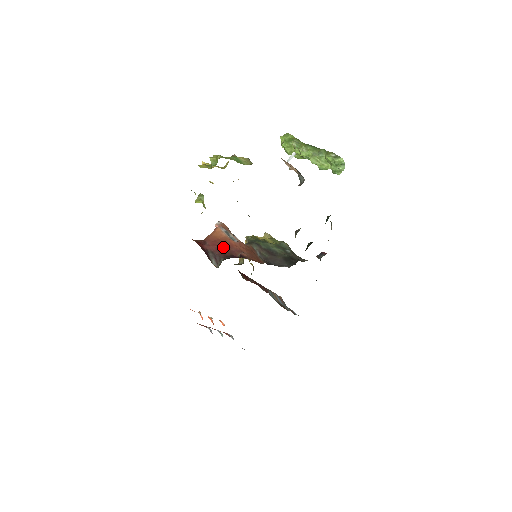
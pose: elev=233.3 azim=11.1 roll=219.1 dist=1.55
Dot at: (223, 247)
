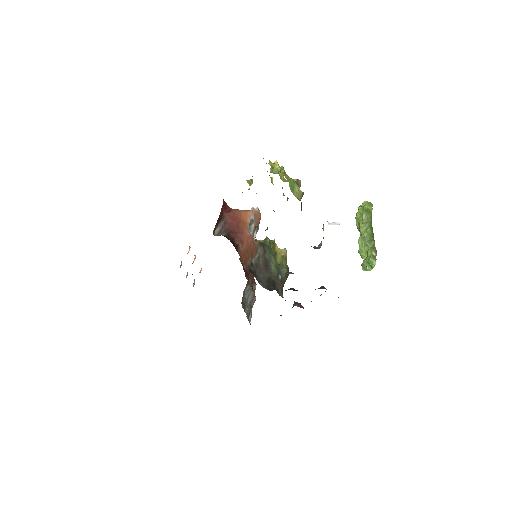
Dot at: (236, 227)
